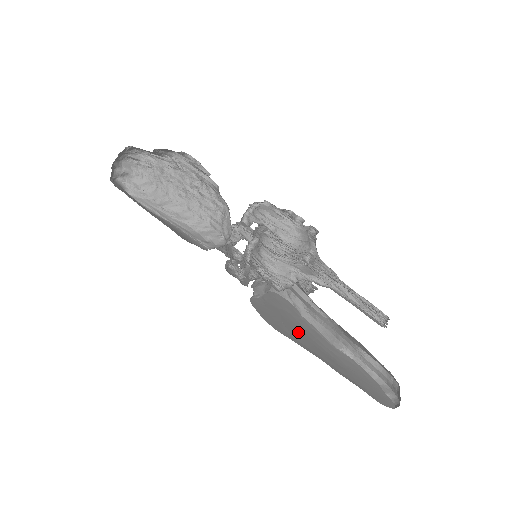
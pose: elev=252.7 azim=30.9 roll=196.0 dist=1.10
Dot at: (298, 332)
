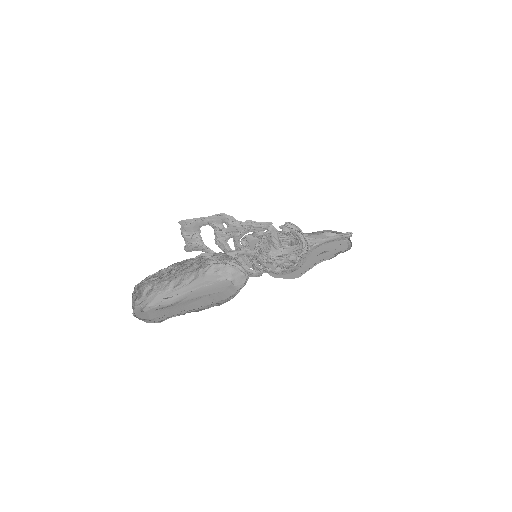
Dot at: occluded
